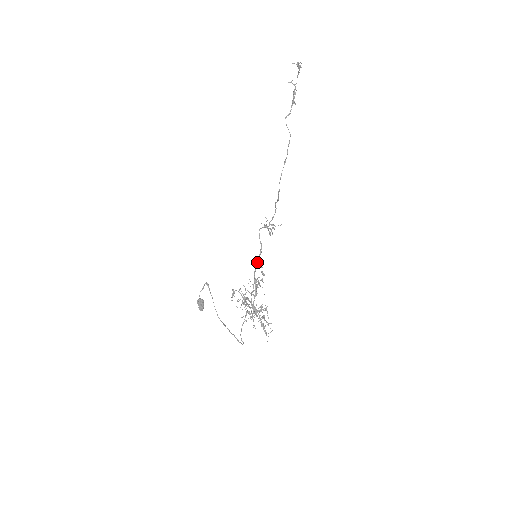
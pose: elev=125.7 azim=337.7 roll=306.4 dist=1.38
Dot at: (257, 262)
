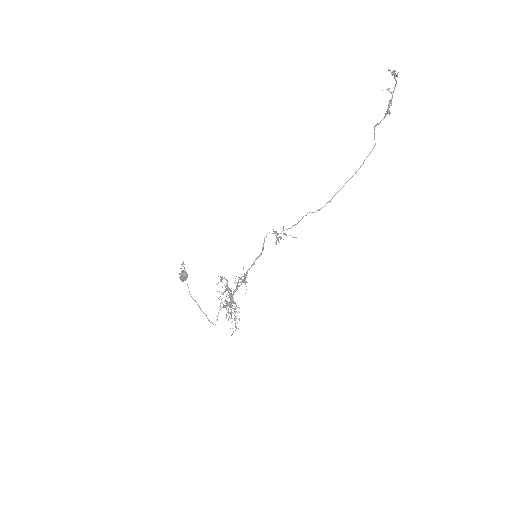
Dot at: (254, 262)
